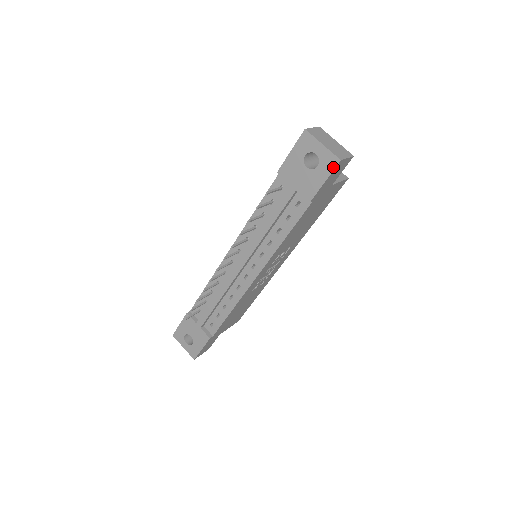
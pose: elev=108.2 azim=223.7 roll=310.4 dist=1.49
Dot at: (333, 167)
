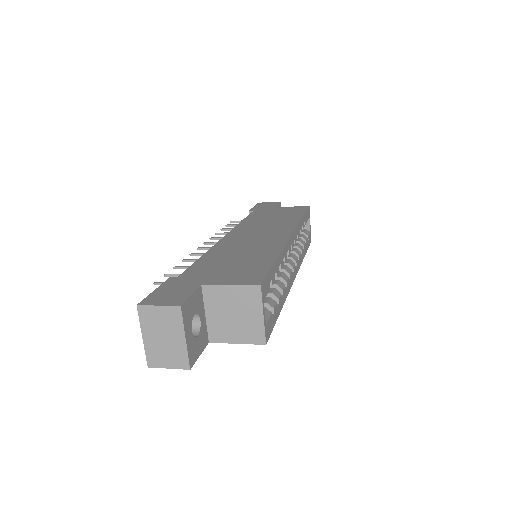
Dot at: occluded
